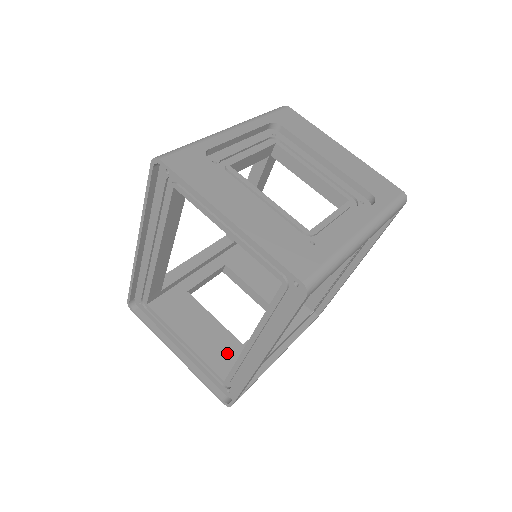
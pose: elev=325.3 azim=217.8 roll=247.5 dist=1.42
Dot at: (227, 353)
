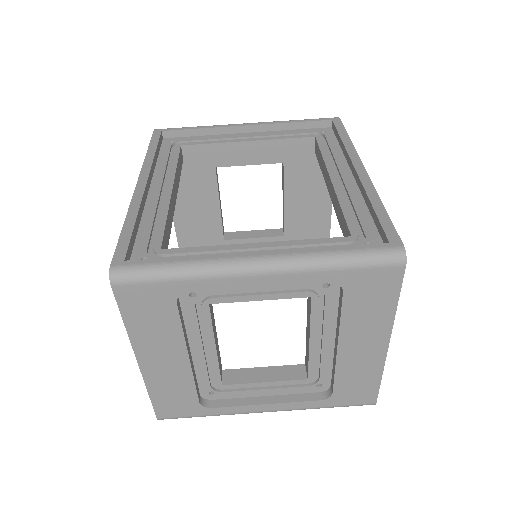
Dot at: (204, 238)
